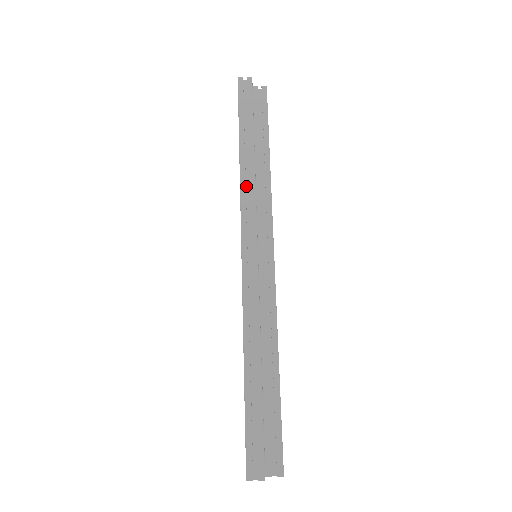
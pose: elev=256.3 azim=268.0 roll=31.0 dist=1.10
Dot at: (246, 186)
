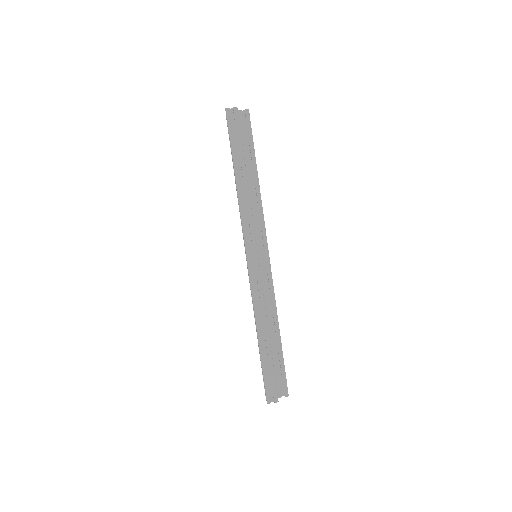
Dot at: (243, 205)
